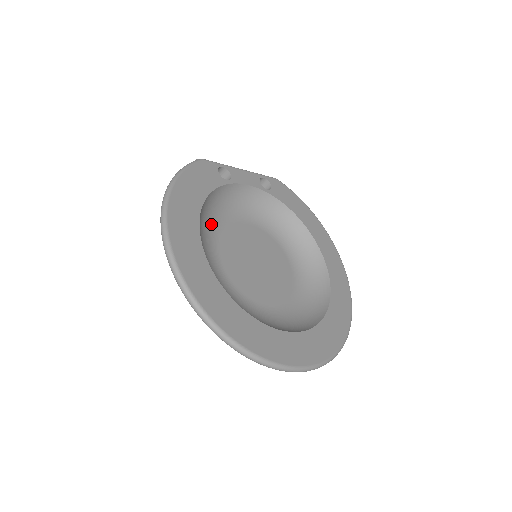
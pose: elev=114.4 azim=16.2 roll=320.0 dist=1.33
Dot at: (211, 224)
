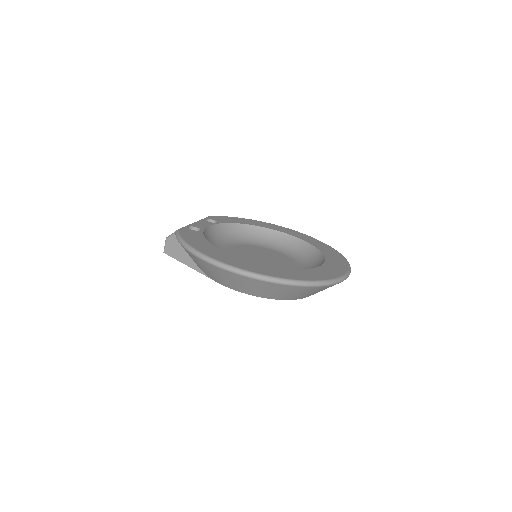
Dot at: occluded
